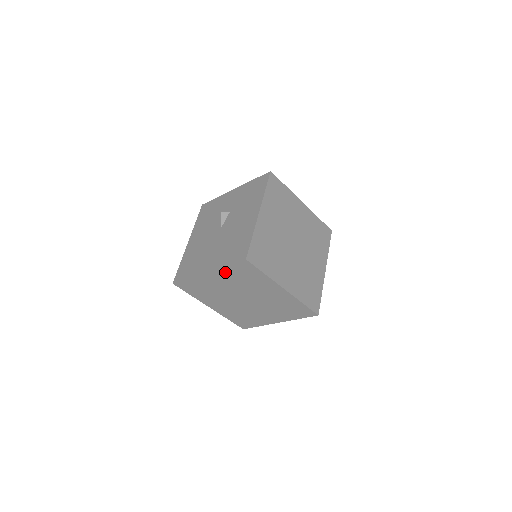
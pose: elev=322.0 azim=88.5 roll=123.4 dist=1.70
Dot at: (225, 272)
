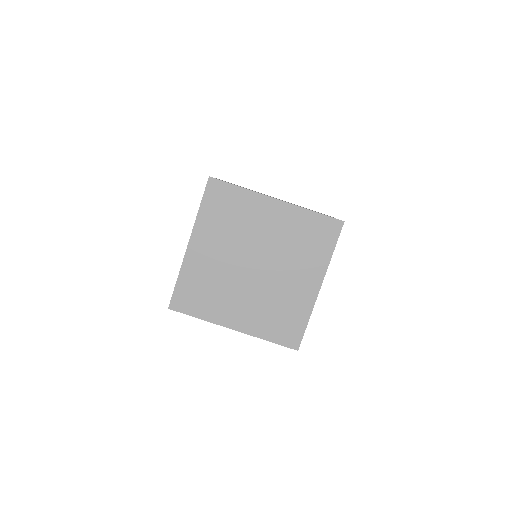
Dot at: occluded
